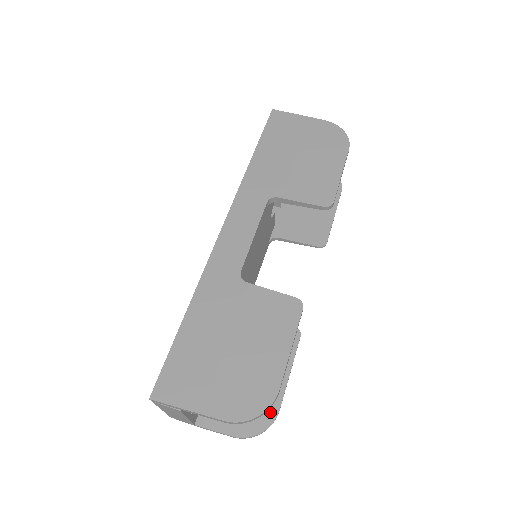
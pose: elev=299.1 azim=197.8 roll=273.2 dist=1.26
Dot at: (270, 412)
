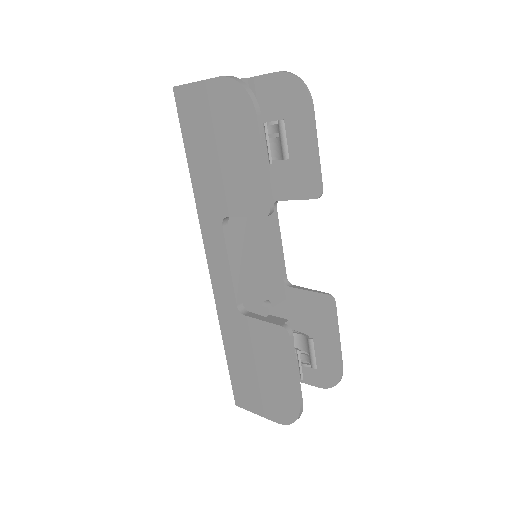
Dot at: (336, 370)
